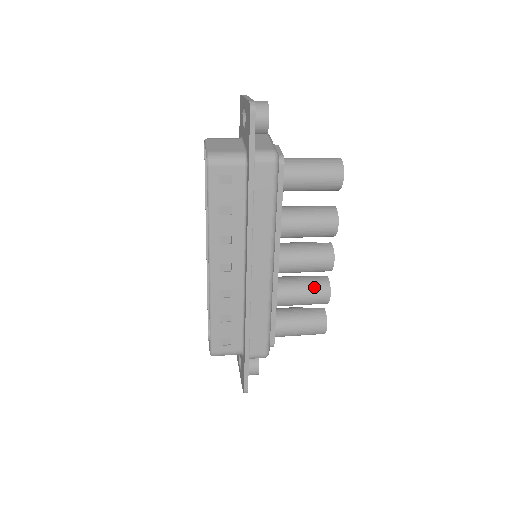
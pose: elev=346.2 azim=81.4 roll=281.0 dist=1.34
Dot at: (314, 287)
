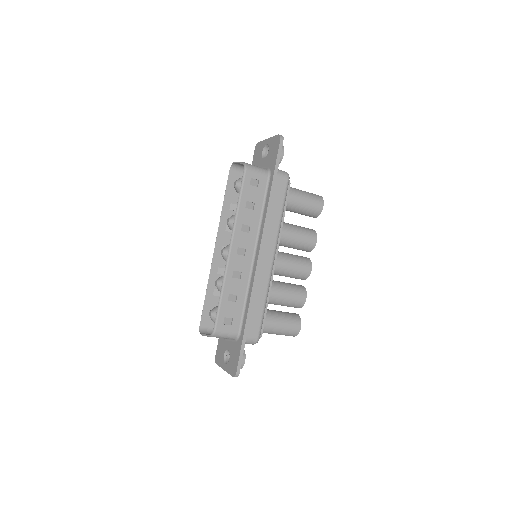
Dot at: (295, 289)
